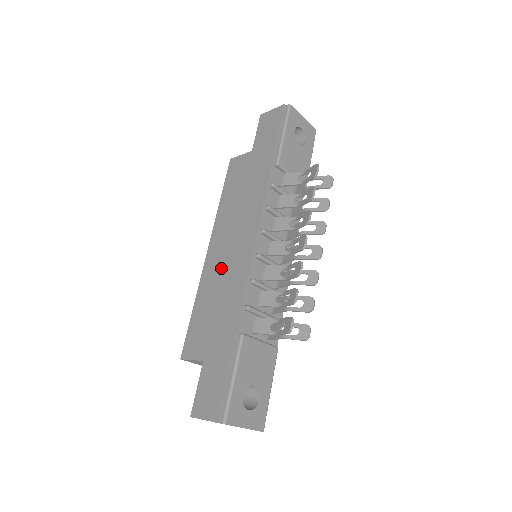
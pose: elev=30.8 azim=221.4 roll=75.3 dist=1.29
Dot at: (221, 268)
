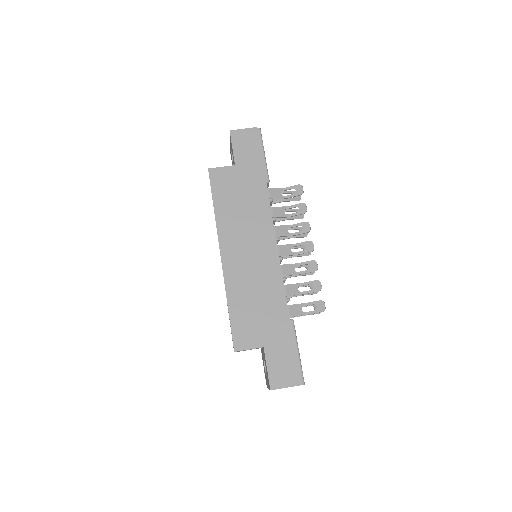
Dot at: (247, 271)
